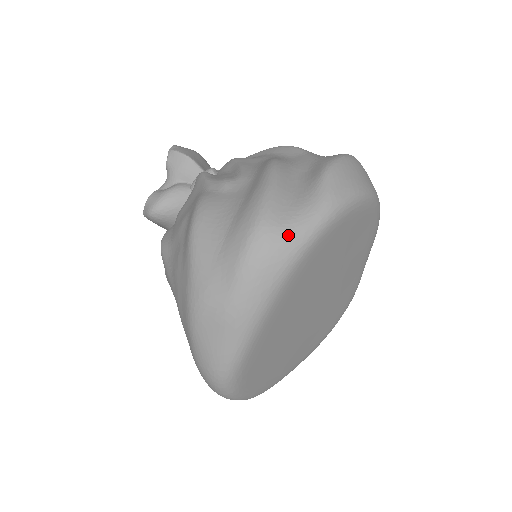
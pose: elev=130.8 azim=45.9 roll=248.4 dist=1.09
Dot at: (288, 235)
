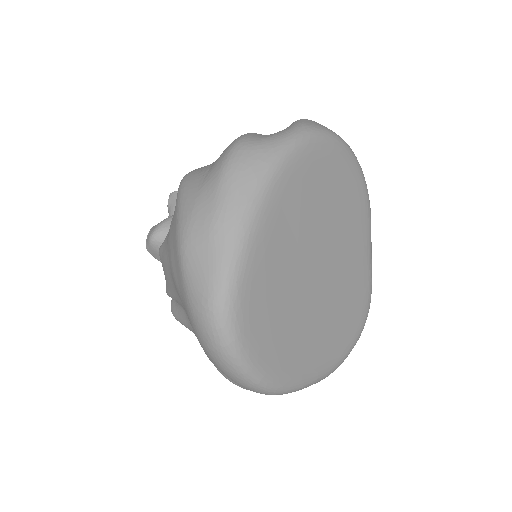
Dot at: (266, 144)
